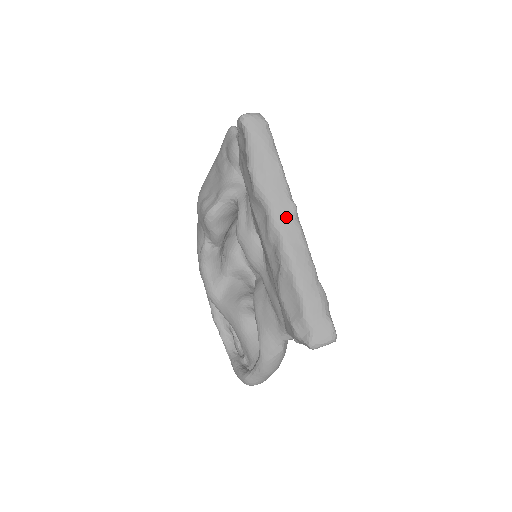
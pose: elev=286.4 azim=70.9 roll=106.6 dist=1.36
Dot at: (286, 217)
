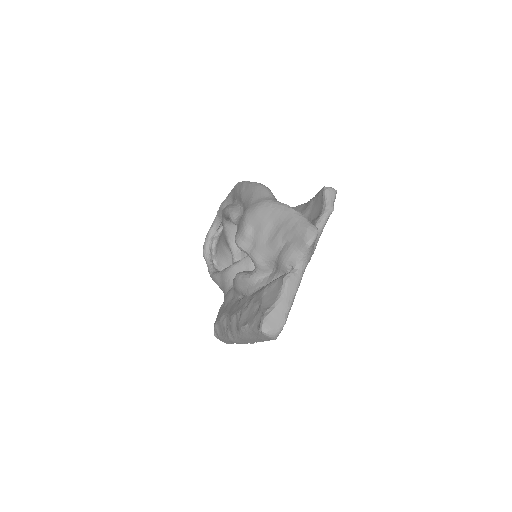
Dot at: (243, 341)
